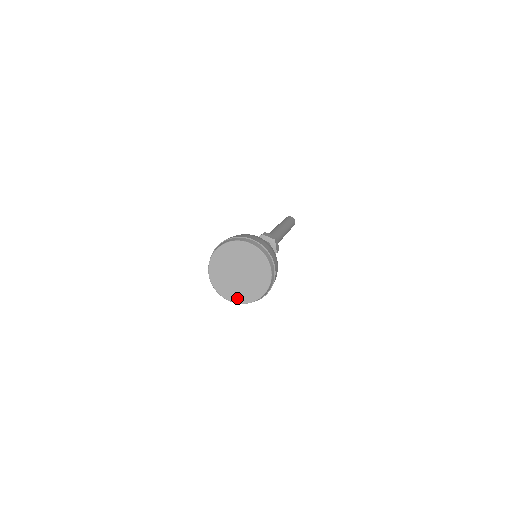
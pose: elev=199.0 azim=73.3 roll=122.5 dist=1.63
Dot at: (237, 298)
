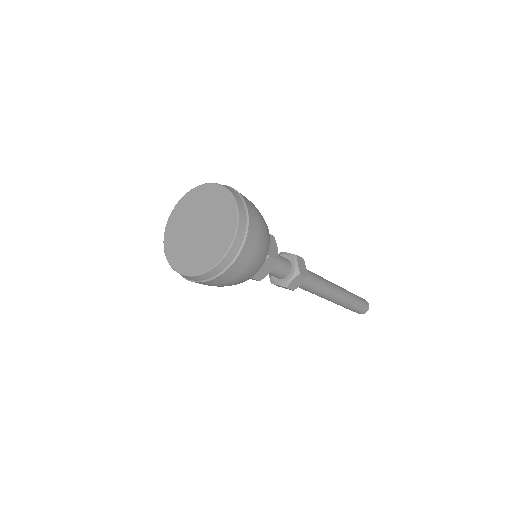
Dot at: (193, 267)
